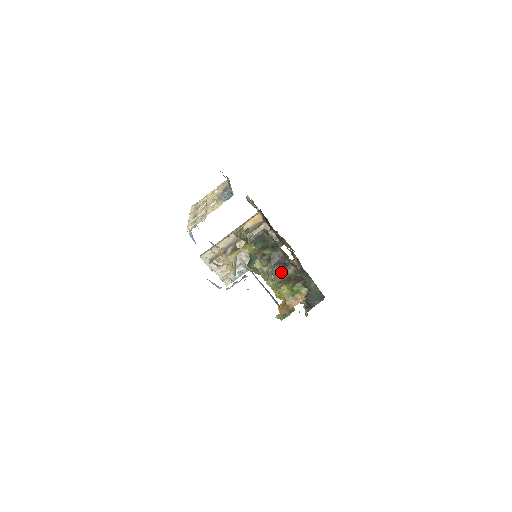
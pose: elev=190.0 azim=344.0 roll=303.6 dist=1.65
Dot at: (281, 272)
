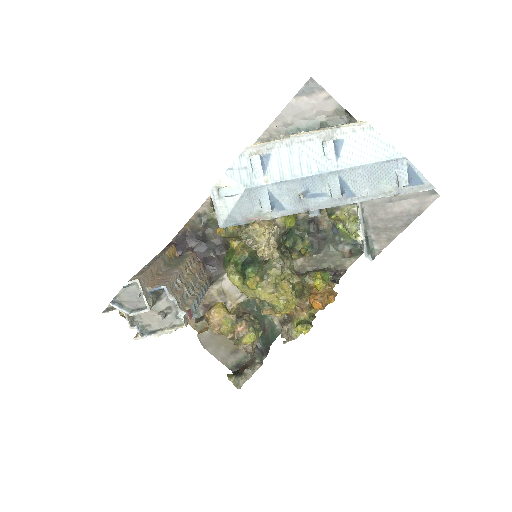
Dot at: occluded
